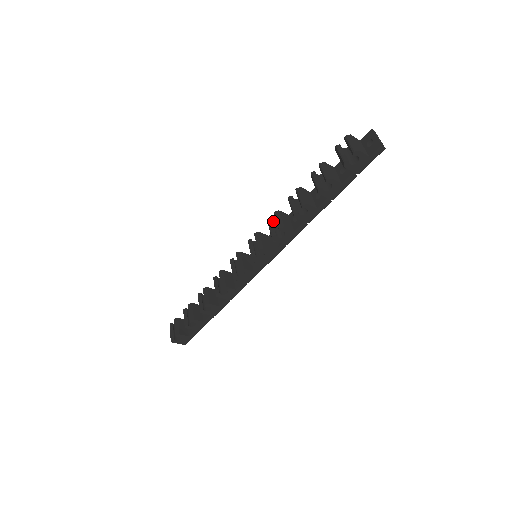
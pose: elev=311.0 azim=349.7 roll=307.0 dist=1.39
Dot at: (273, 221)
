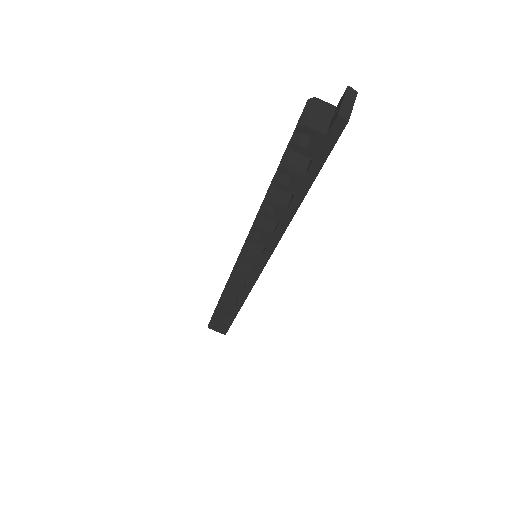
Dot at: occluded
